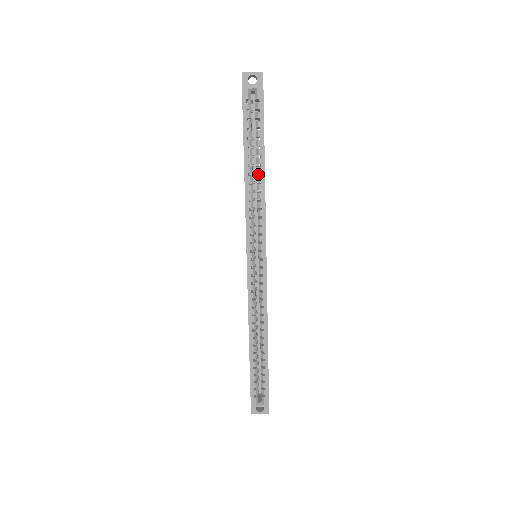
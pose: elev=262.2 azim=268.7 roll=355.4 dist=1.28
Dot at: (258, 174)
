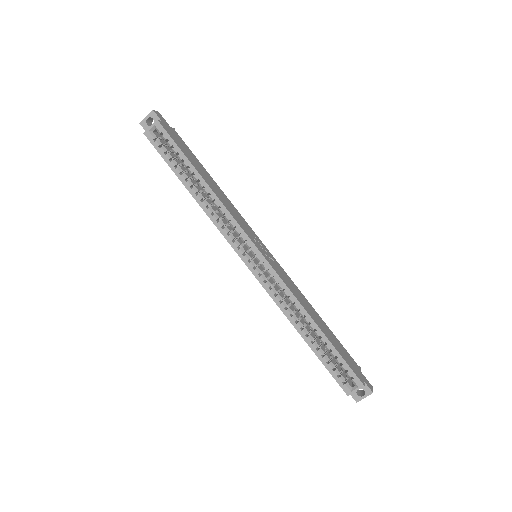
Dot at: occluded
